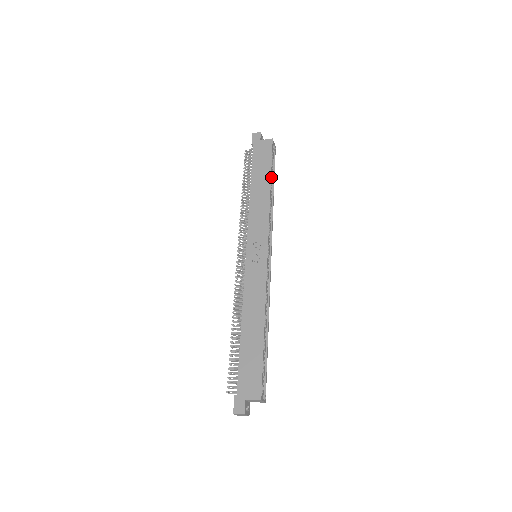
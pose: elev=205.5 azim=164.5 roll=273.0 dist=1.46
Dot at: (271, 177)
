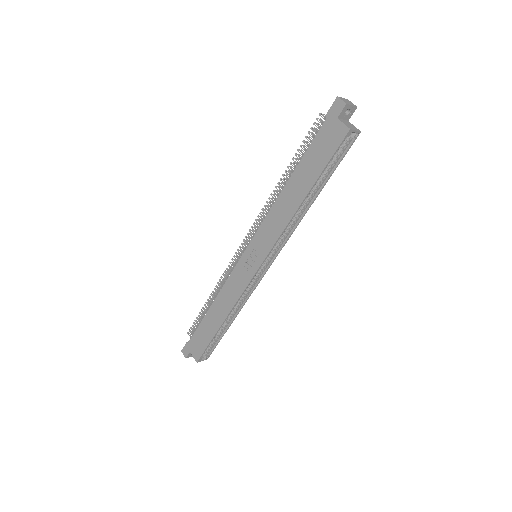
Dot at: (322, 179)
